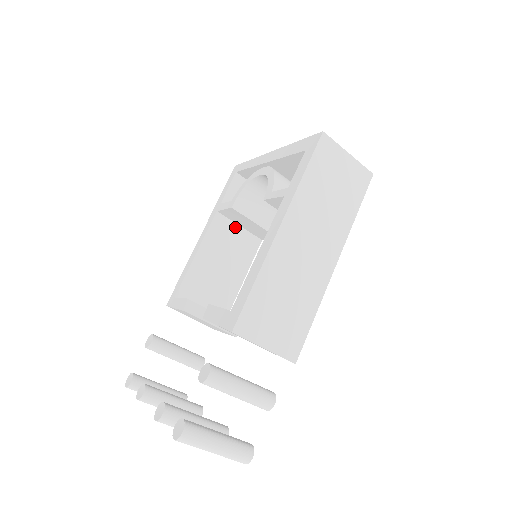
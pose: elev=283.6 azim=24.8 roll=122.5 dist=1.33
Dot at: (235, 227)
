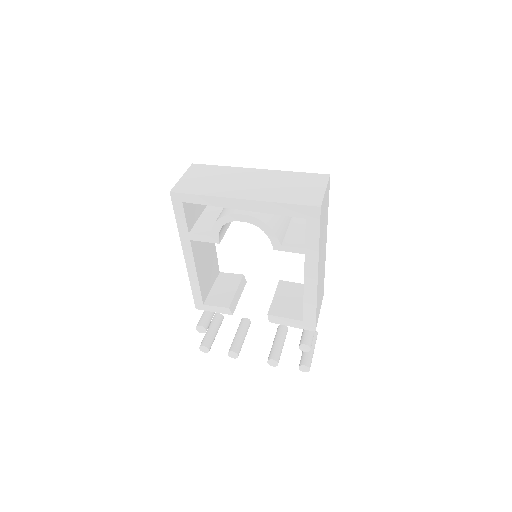
Dot at: occluded
